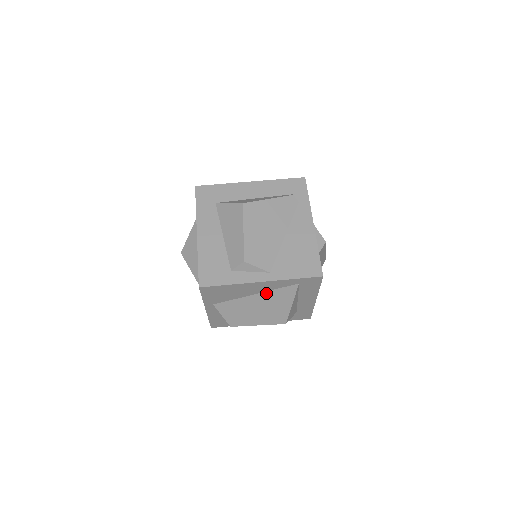
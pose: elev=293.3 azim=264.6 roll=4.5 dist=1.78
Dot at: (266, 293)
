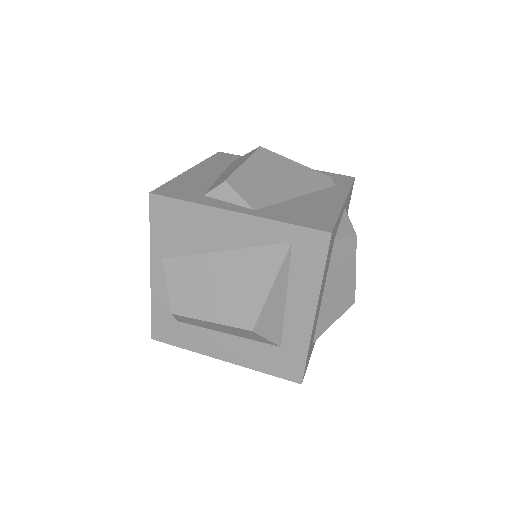
Dot at: (239, 252)
